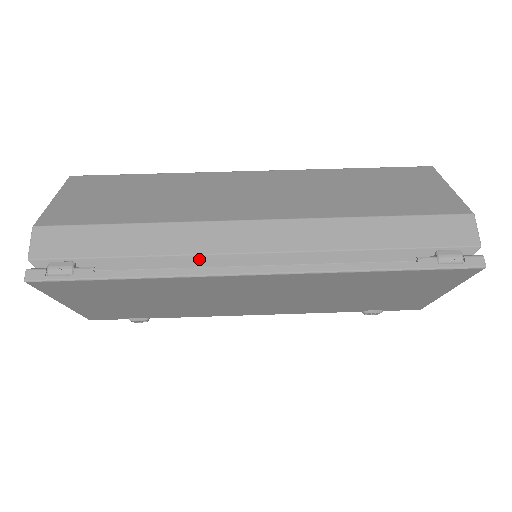
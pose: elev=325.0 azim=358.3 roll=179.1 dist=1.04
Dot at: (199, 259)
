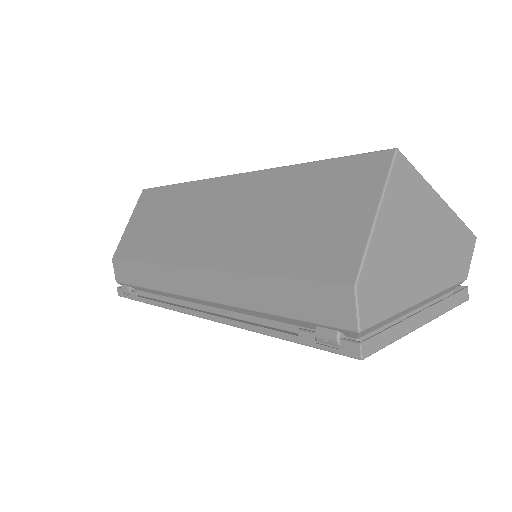
Dot at: (174, 295)
